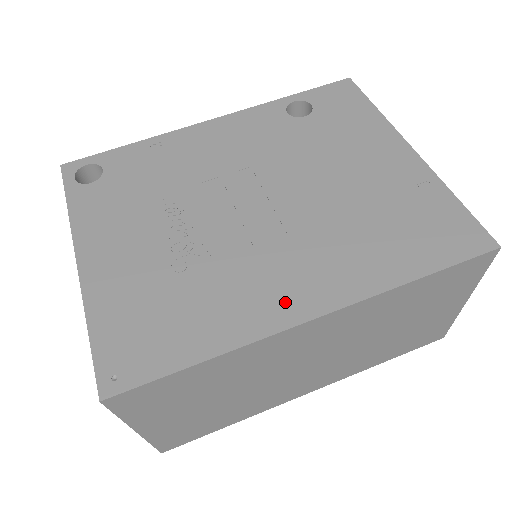
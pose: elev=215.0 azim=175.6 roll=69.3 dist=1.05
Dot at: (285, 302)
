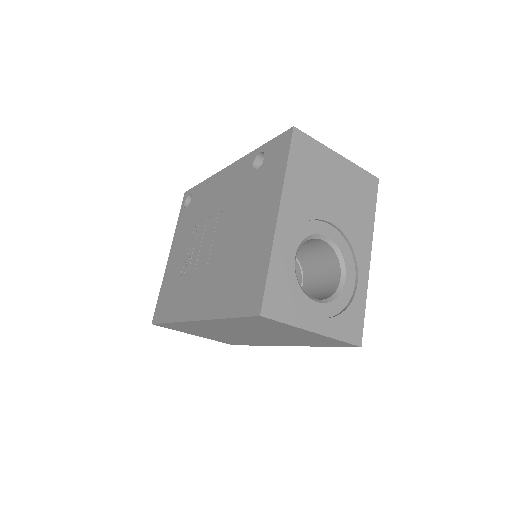
Dot at: (193, 307)
